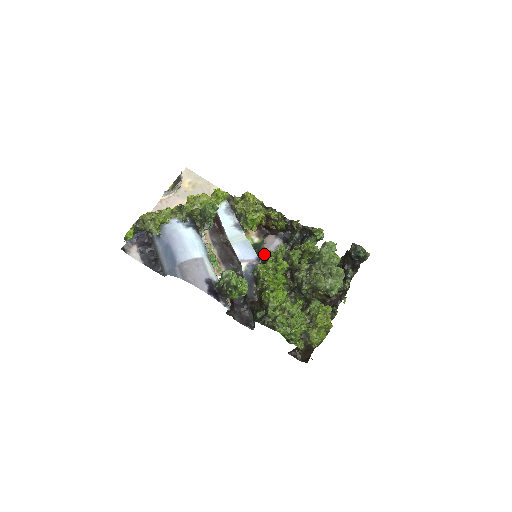
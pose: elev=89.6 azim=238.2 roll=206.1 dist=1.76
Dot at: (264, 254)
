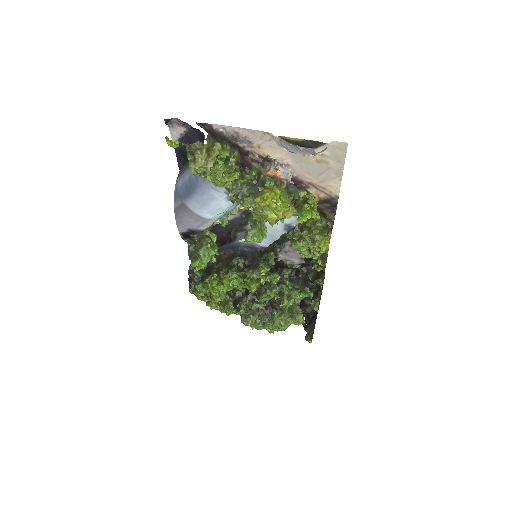
Dot at: (268, 257)
